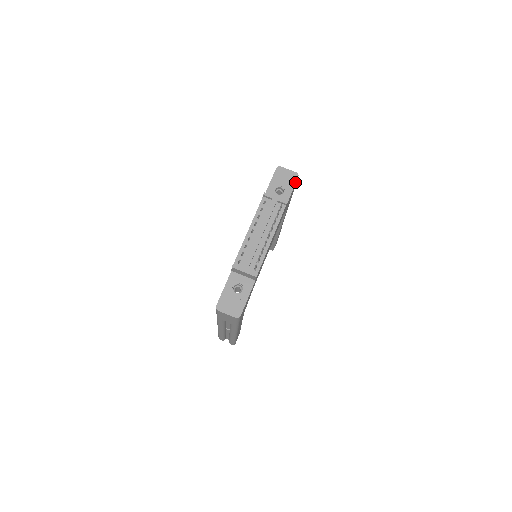
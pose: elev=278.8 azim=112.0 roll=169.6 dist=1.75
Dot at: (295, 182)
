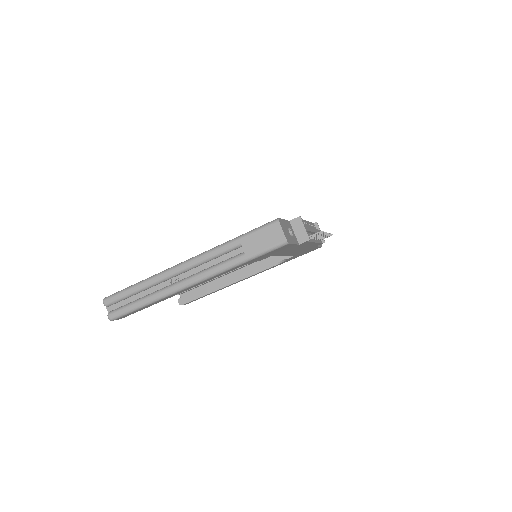
Dot at: (321, 246)
